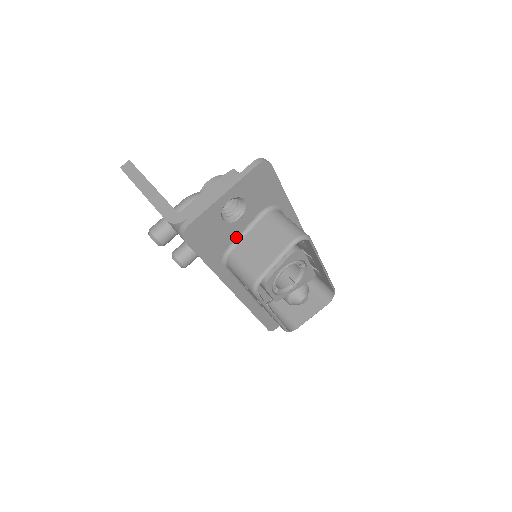
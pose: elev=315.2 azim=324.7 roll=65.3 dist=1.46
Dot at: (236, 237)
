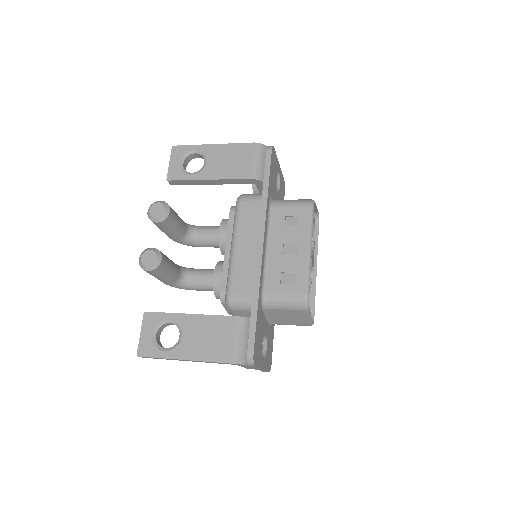
Dot at: (274, 199)
